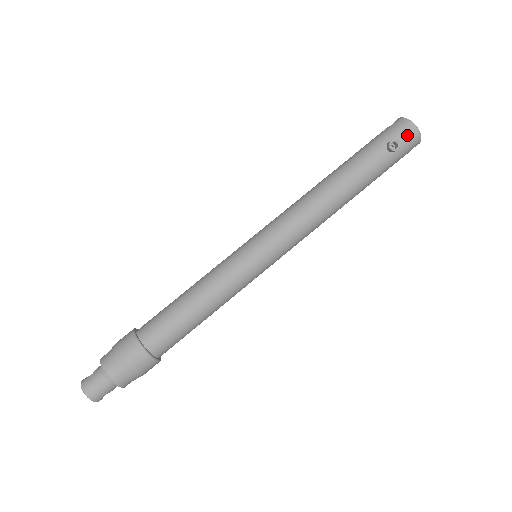
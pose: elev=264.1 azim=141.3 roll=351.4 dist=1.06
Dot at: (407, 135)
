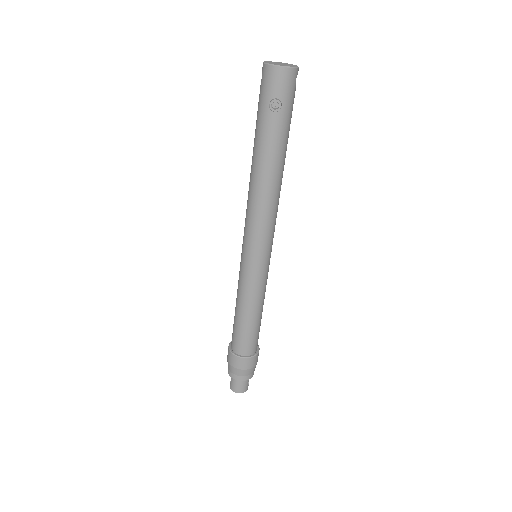
Dot at: (279, 82)
